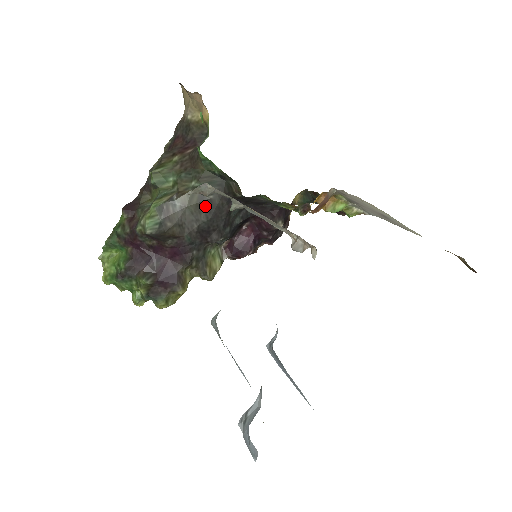
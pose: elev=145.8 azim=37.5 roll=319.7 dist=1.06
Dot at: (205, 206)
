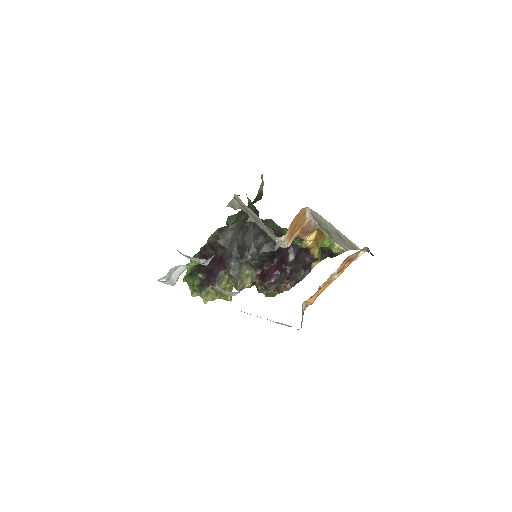
Dot at: (243, 230)
